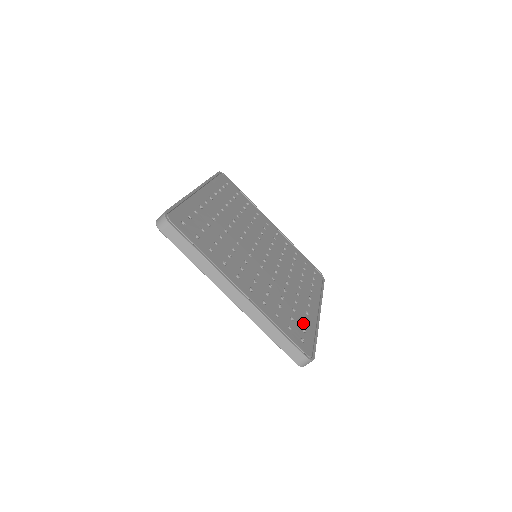
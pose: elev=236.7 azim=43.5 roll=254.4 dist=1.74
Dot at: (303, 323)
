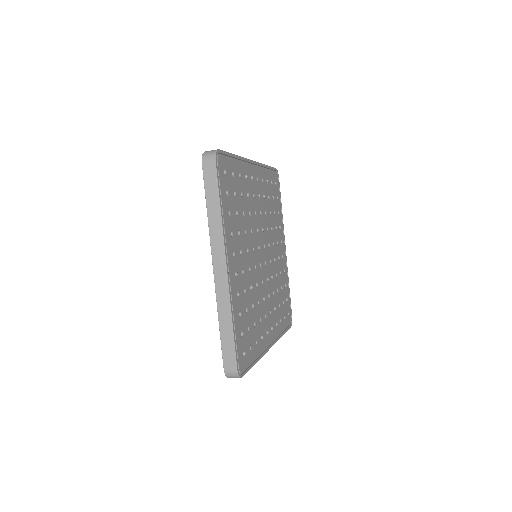
Dot at: (254, 341)
